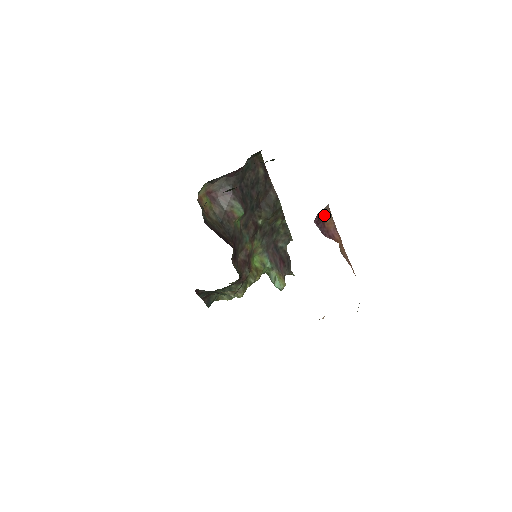
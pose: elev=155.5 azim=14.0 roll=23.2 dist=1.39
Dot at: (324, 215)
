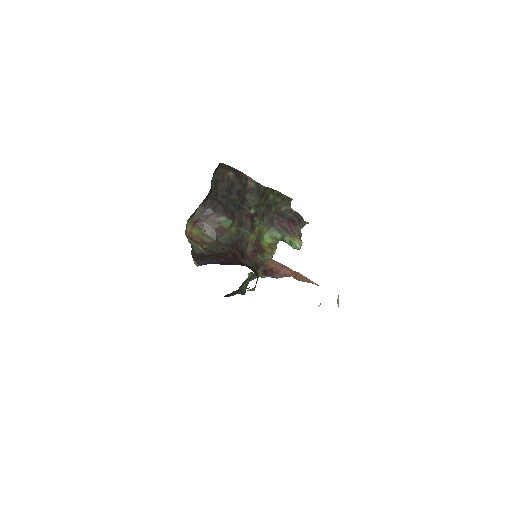
Dot at: (268, 265)
